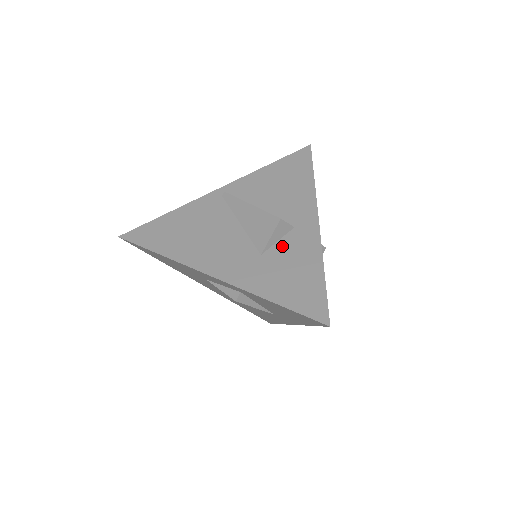
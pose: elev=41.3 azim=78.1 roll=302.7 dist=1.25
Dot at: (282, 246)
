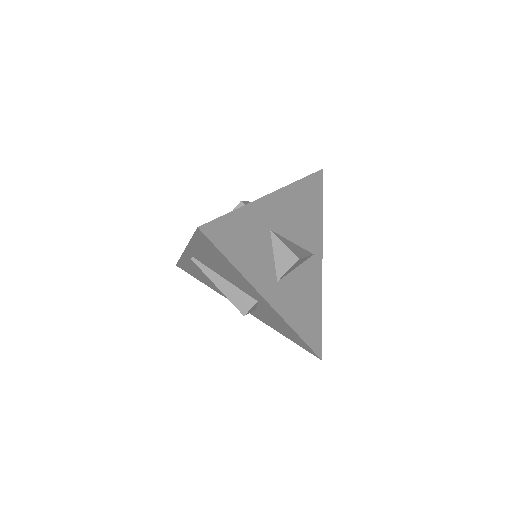
Dot at: (262, 310)
